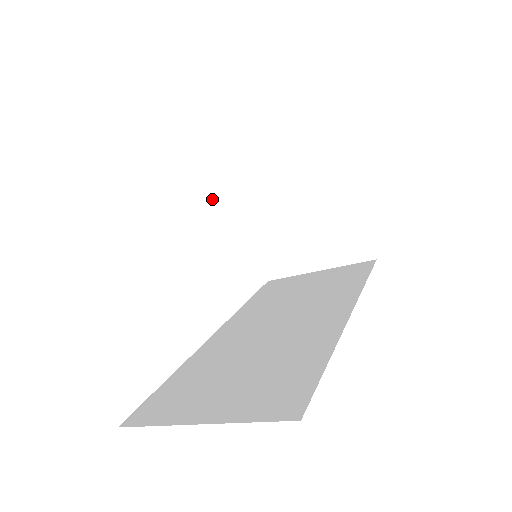
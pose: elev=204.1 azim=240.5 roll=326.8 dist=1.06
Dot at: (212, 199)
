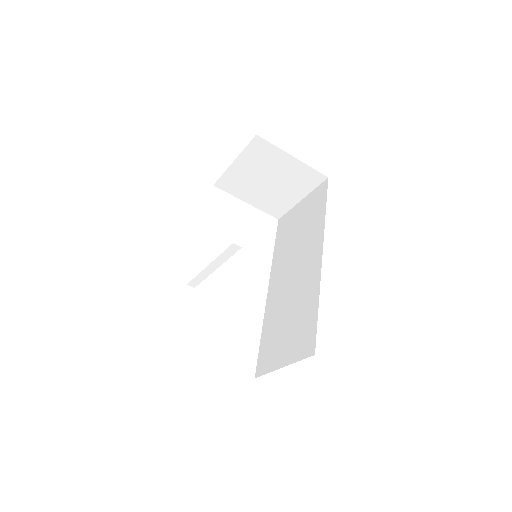
Dot at: (214, 266)
